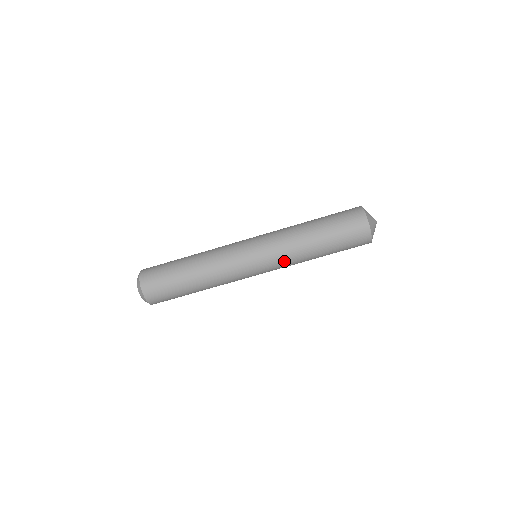
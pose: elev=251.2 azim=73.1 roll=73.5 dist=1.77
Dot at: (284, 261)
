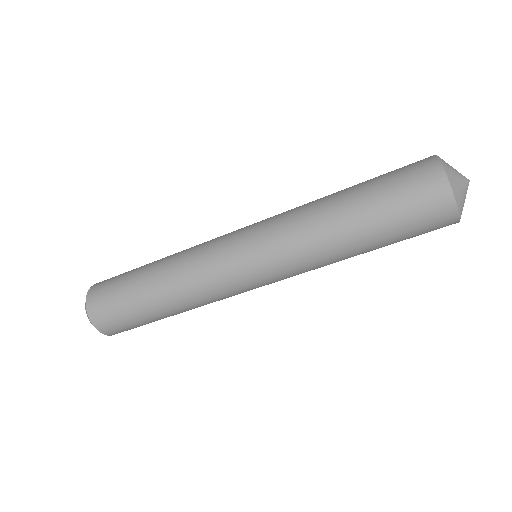
Dot at: (298, 265)
